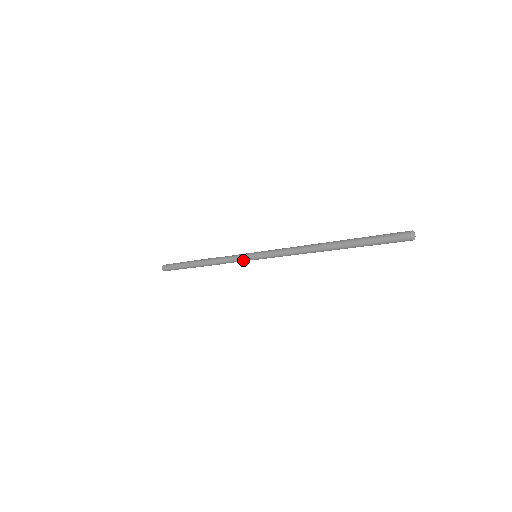
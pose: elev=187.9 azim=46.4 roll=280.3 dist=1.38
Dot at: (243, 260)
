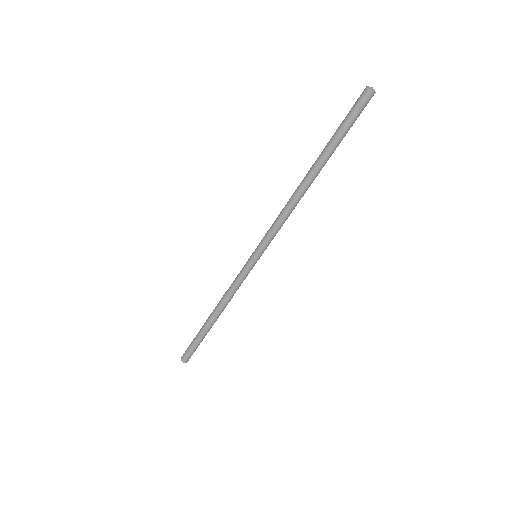
Dot at: (244, 268)
